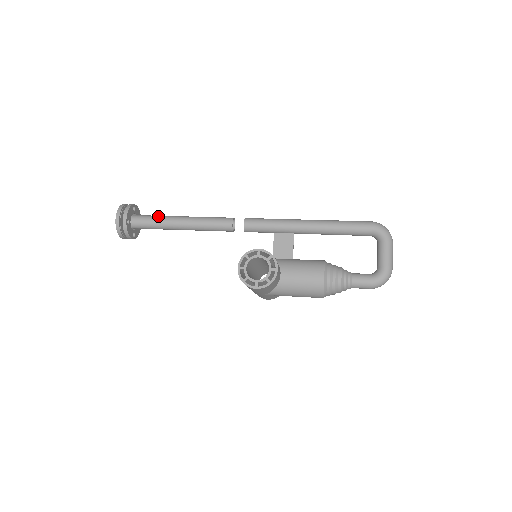
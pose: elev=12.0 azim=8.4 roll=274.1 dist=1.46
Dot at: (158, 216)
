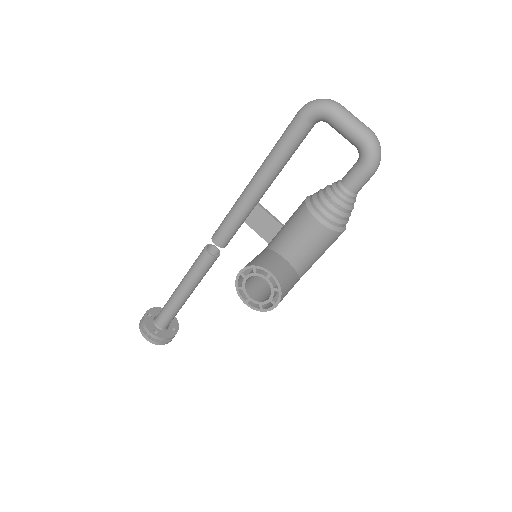
Dot at: (166, 304)
